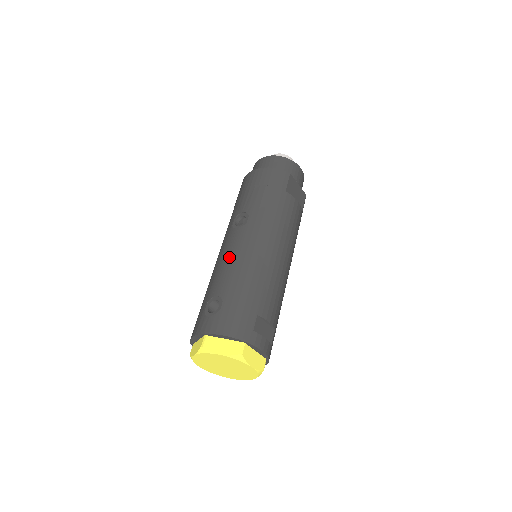
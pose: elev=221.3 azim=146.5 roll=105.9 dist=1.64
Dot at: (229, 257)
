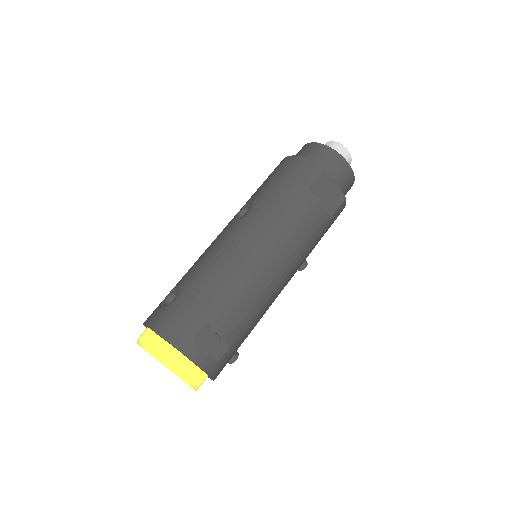
Dot at: (210, 250)
